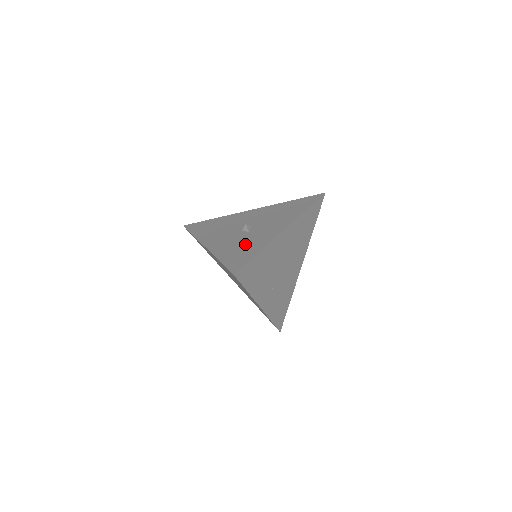
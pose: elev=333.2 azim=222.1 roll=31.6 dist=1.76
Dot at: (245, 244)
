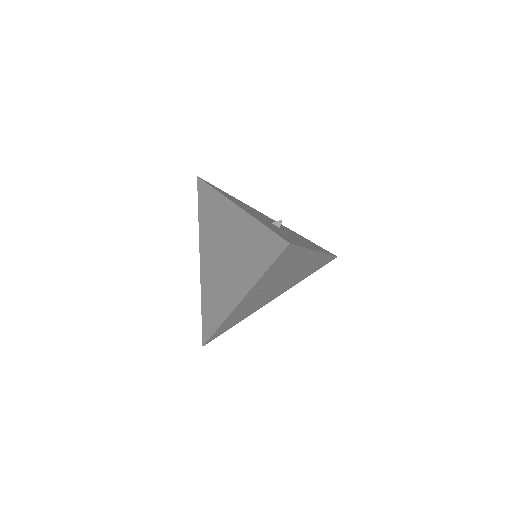
Dot at: (284, 233)
